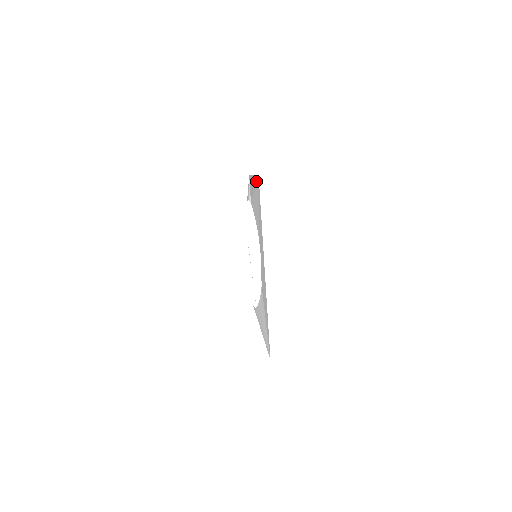
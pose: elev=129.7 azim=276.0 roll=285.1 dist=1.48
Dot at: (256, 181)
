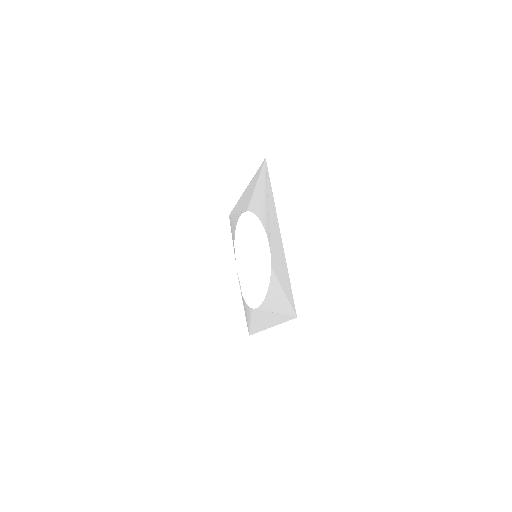
Dot at: (259, 171)
